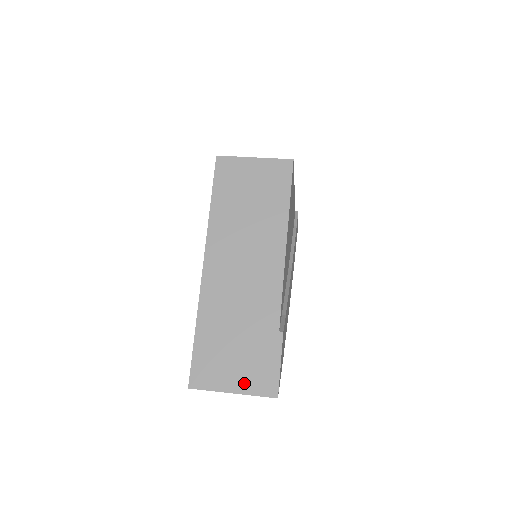
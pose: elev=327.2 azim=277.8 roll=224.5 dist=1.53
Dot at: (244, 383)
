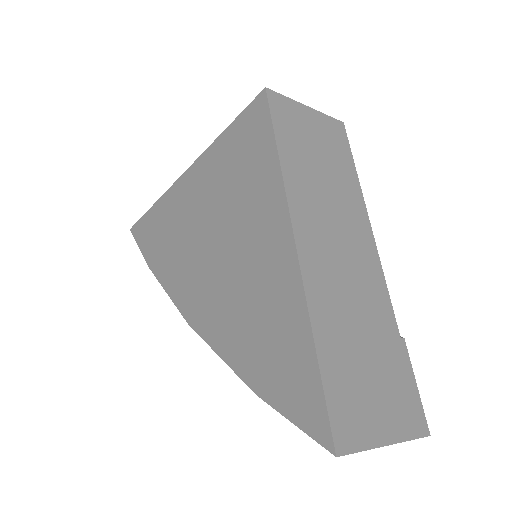
Dot at: (394, 424)
